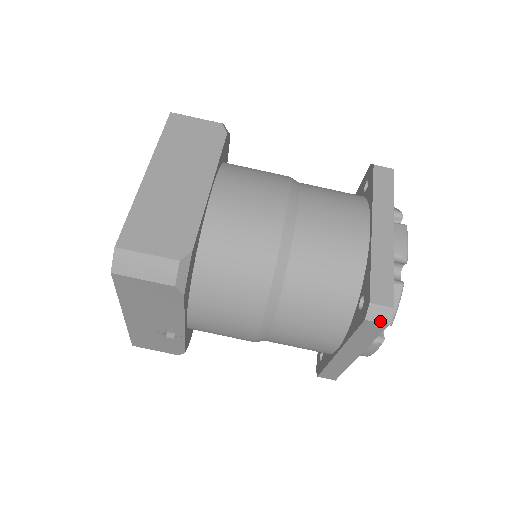
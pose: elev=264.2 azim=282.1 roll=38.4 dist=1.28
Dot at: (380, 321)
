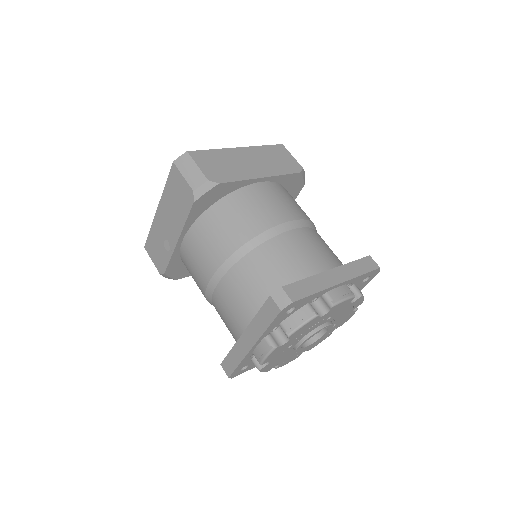
Dot at: (278, 303)
